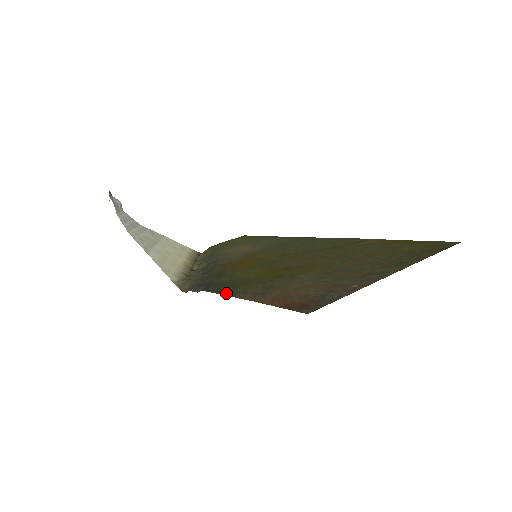
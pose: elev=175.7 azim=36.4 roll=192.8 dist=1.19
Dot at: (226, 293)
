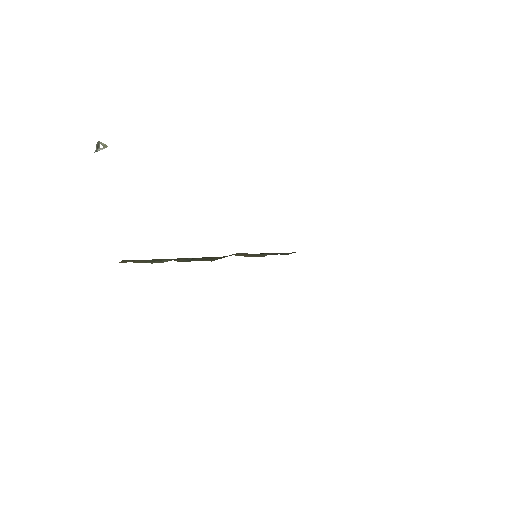
Dot at: occluded
